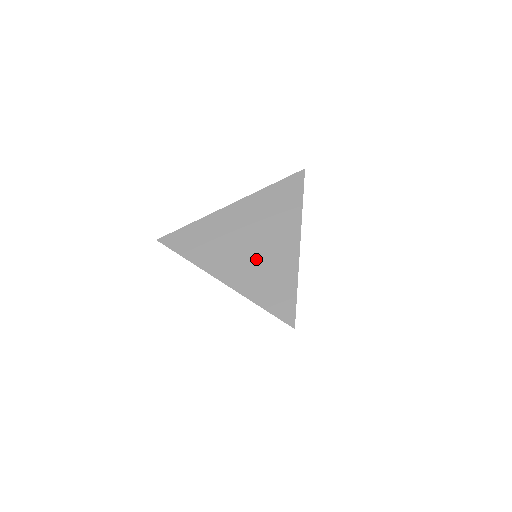
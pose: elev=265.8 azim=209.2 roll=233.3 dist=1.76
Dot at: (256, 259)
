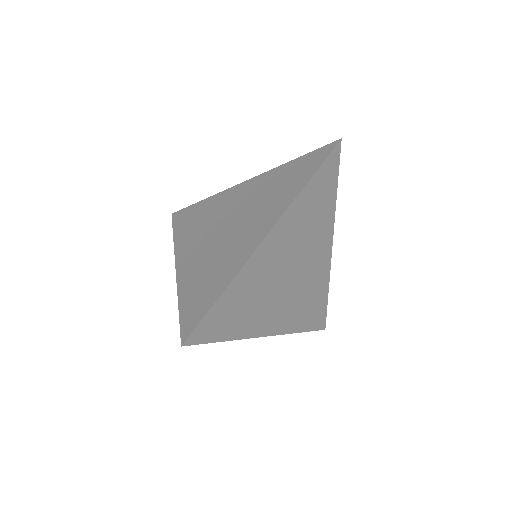
Dot at: (216, 247)
